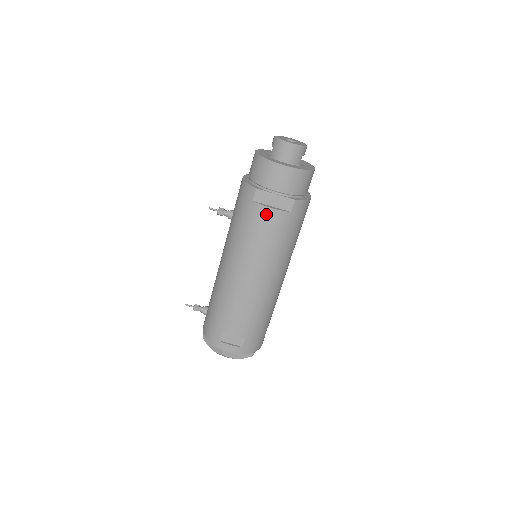
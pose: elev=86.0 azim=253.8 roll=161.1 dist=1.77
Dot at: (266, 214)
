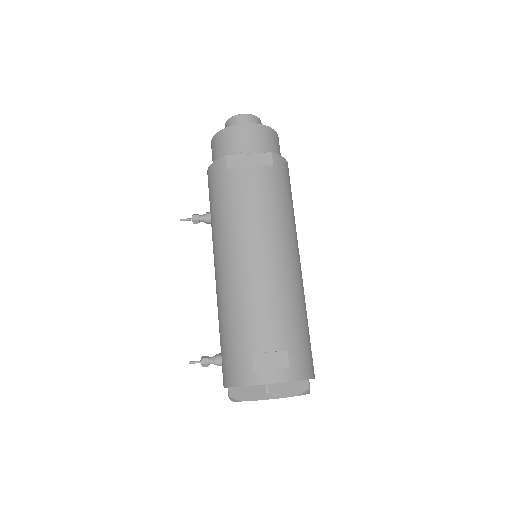
Dot at: (247, 173)
